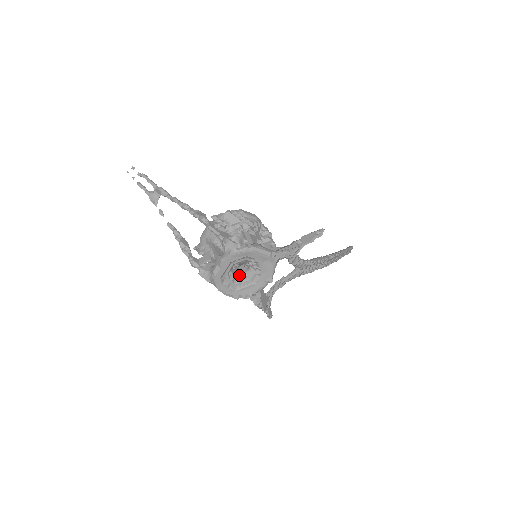
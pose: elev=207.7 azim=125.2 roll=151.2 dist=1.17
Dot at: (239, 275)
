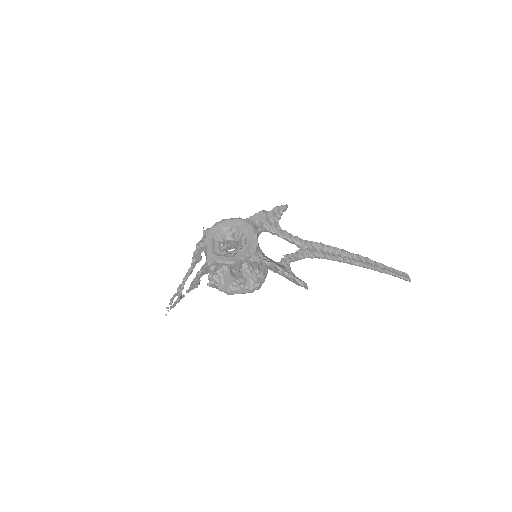
Dot at: (233, 251)
